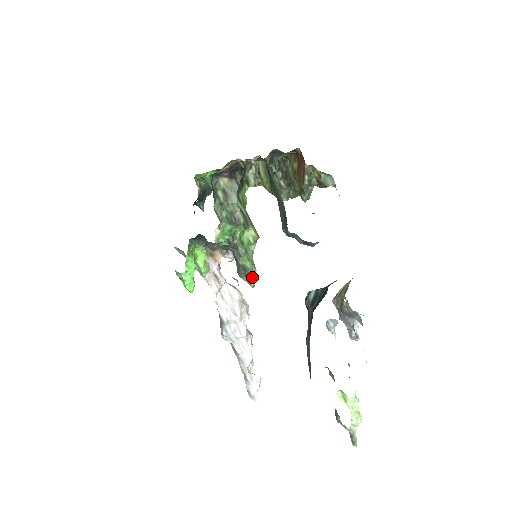
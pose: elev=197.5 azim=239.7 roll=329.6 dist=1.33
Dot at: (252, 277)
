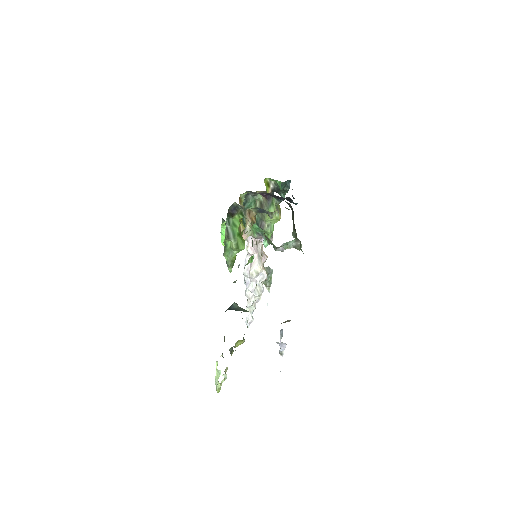
Dot at: (230, 266)
